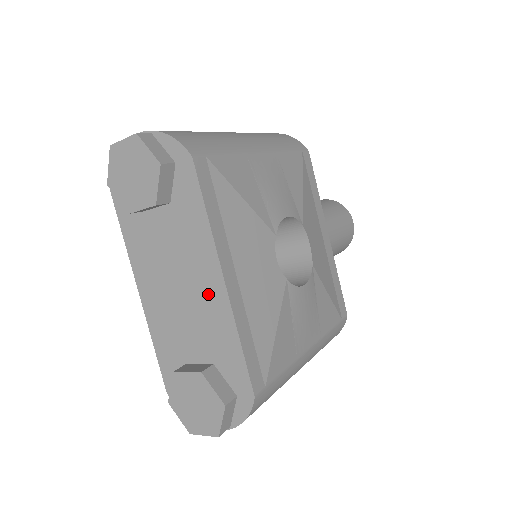
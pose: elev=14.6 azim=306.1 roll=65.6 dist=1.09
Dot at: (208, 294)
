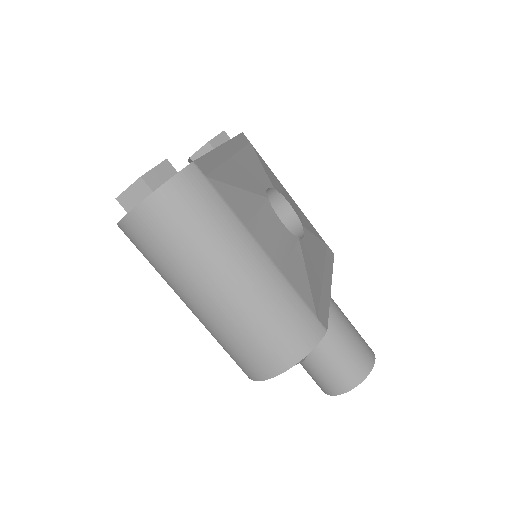
Dot at: occluded
